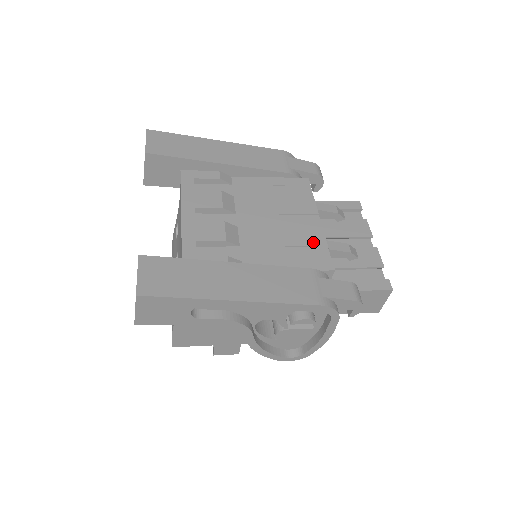
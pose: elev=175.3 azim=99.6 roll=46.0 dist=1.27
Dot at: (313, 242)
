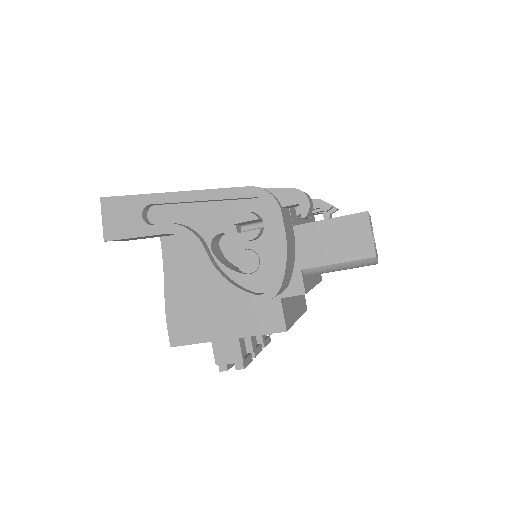
Dot at: occluded
